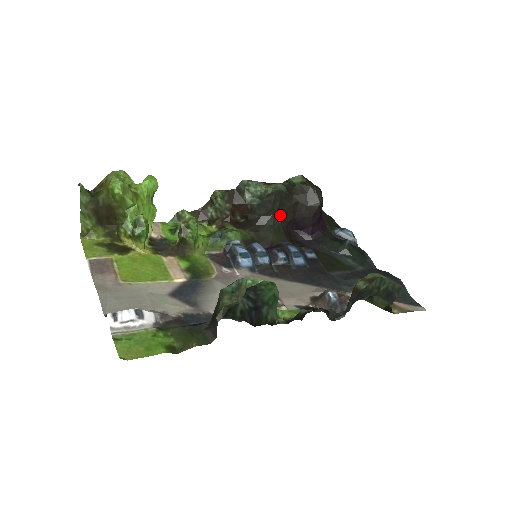
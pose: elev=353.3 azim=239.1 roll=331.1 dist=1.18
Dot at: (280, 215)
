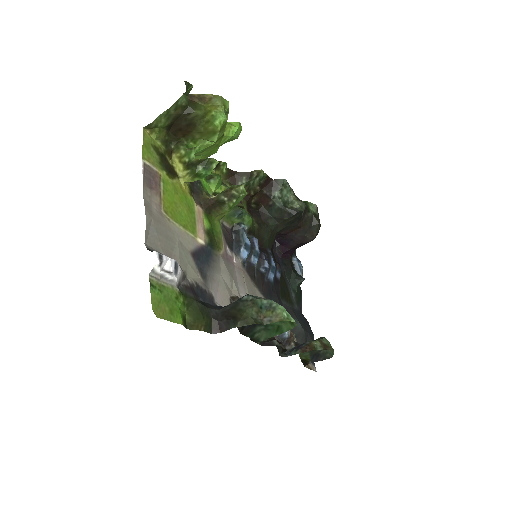
Dot at: (283, 227)
